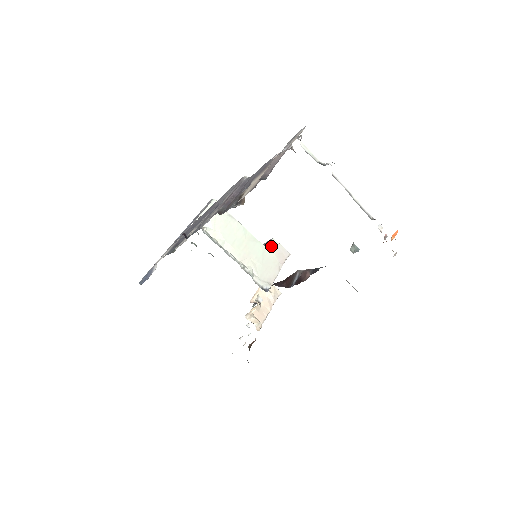
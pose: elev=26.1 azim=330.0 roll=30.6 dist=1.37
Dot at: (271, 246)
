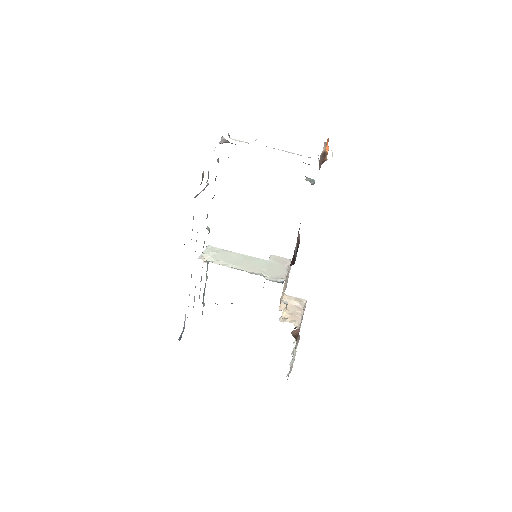
Dot at: (271, 259)
